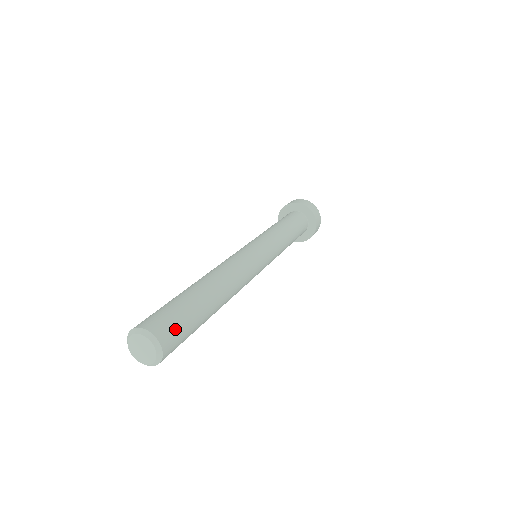
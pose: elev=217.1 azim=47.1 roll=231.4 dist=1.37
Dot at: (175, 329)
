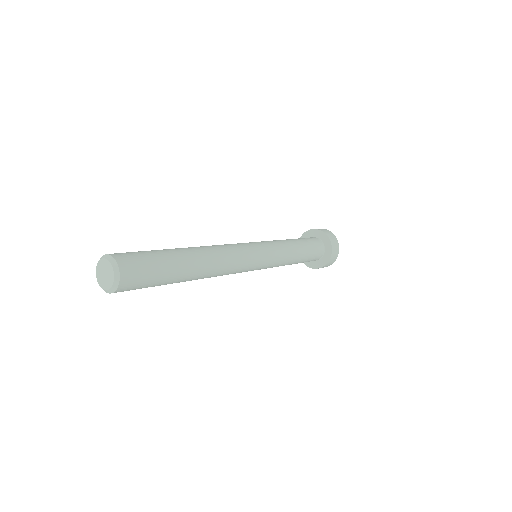
Dot at: (140, 271)
